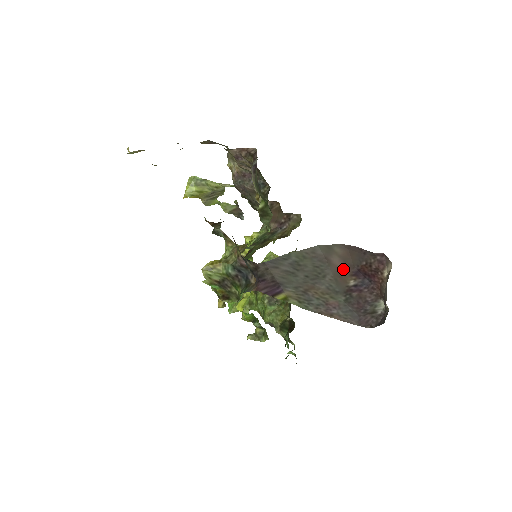
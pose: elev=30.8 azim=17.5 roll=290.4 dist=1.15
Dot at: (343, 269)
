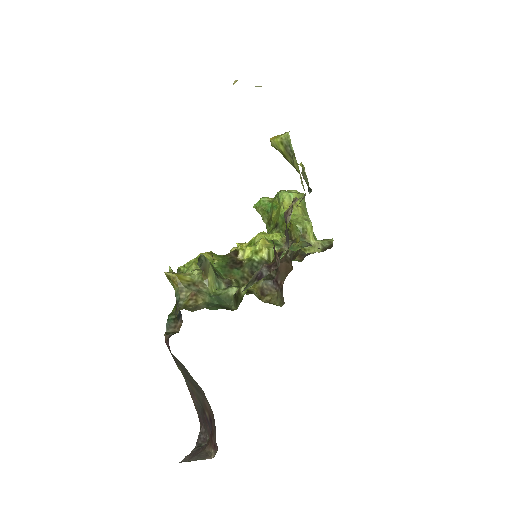
Dot at: (208, 408)
